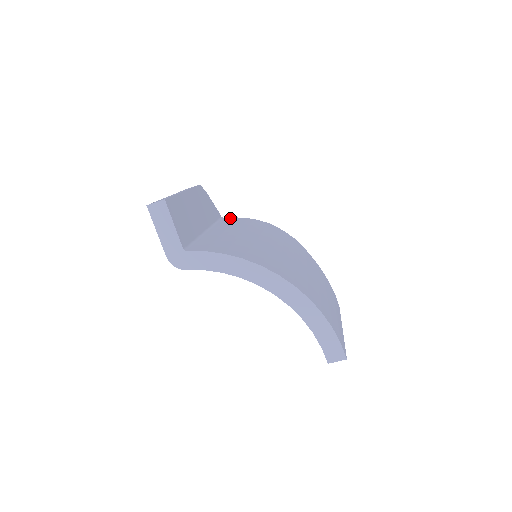
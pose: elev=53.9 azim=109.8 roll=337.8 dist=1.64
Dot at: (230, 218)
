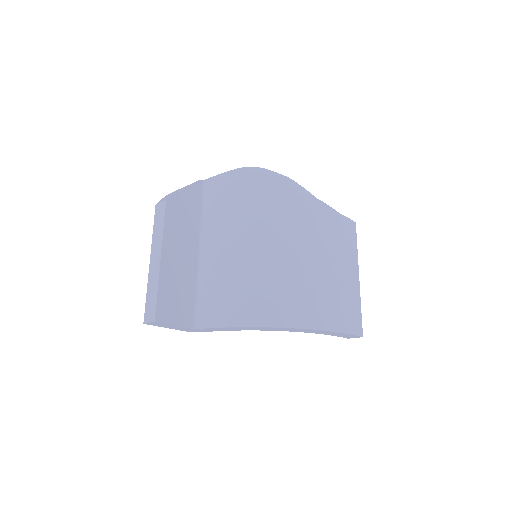
Dot at: (212, 182)
